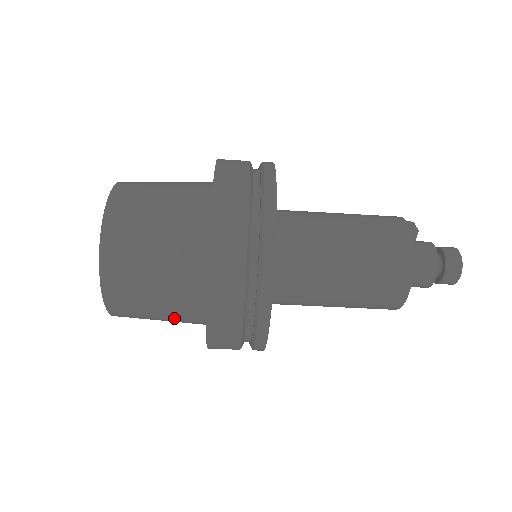
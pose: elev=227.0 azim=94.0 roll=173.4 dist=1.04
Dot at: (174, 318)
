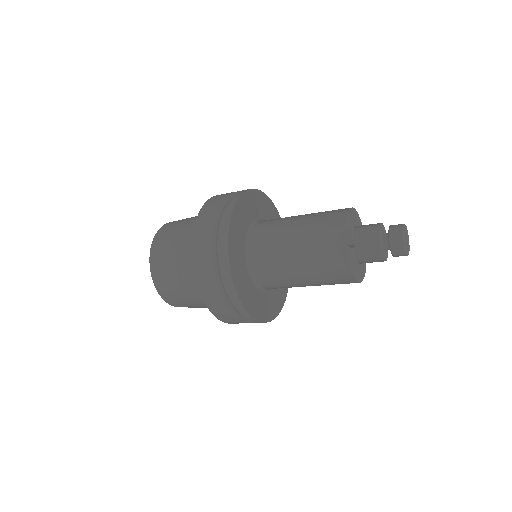
Dot at: occluded
